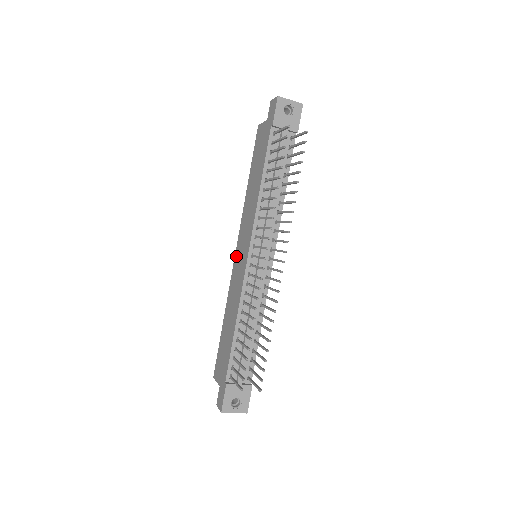
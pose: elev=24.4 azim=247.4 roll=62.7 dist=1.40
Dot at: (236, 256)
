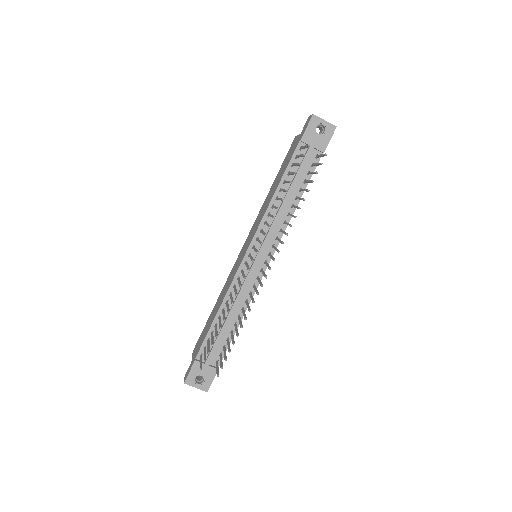
Dot at: (241, 251)
